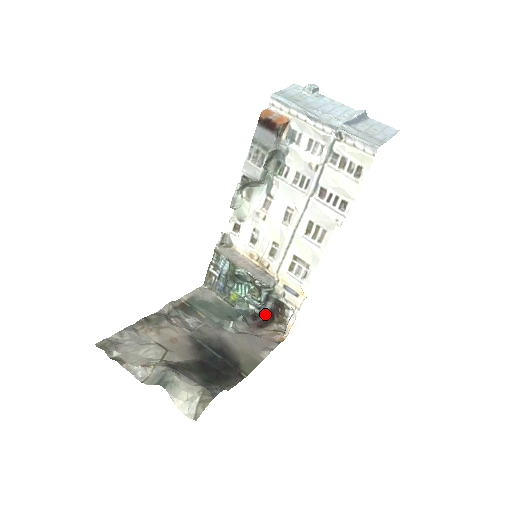
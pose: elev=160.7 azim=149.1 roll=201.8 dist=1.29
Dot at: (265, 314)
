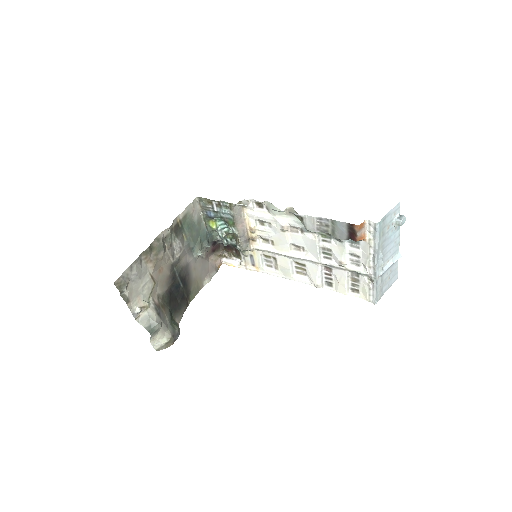
Dot at: occluded
